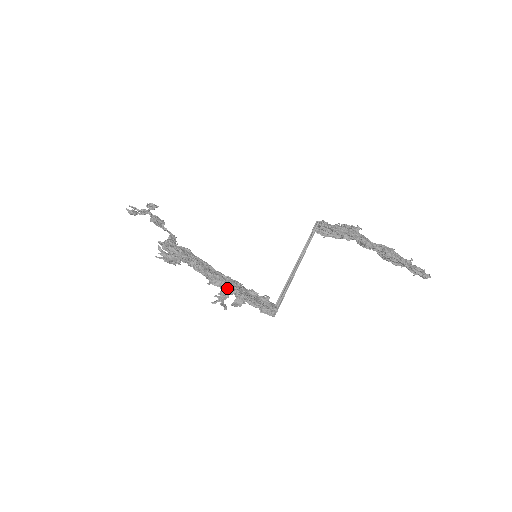
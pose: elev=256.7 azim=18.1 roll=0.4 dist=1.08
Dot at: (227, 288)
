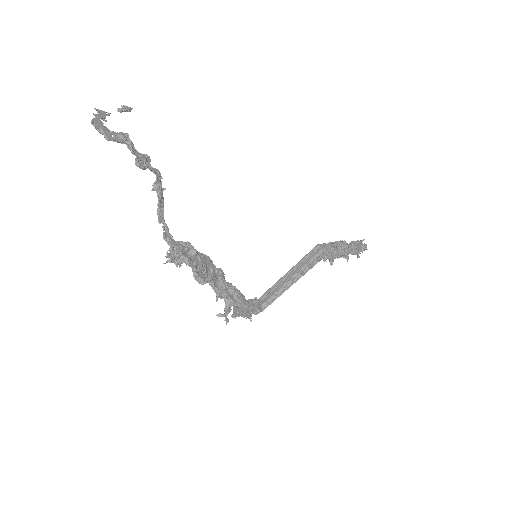
Dot at: (235, 316)
